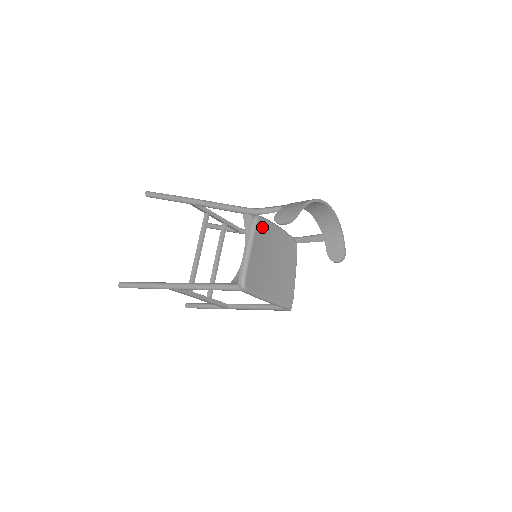
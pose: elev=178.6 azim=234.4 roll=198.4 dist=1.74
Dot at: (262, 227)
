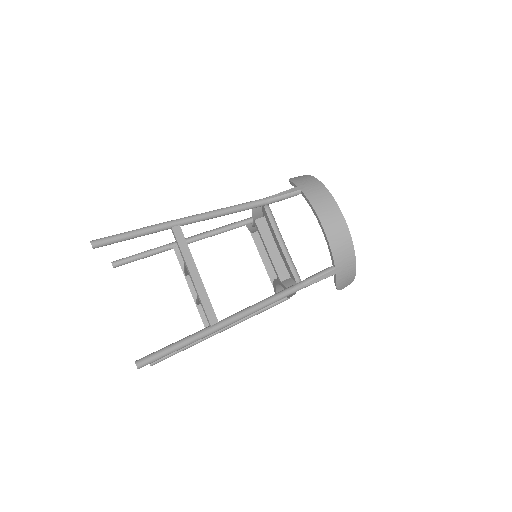
Dot at: occluded
